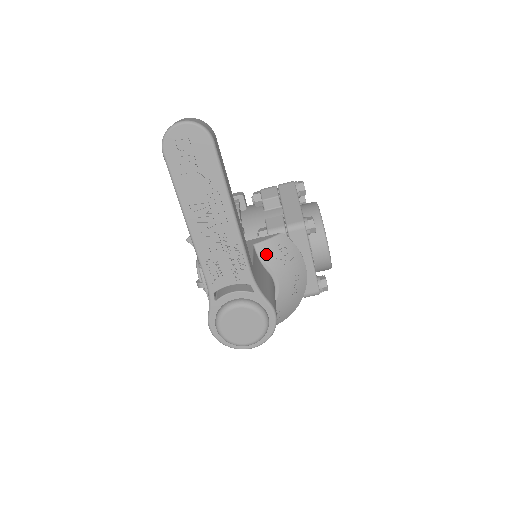
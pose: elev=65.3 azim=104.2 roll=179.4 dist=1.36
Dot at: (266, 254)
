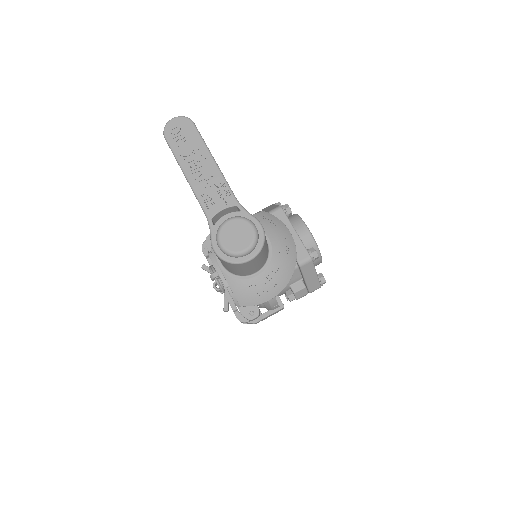
Dot at: occluded
